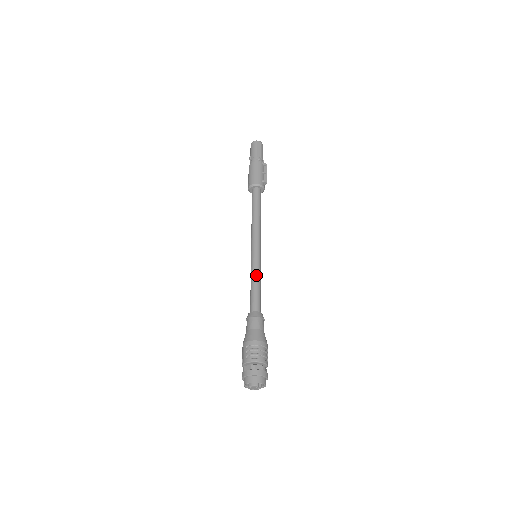
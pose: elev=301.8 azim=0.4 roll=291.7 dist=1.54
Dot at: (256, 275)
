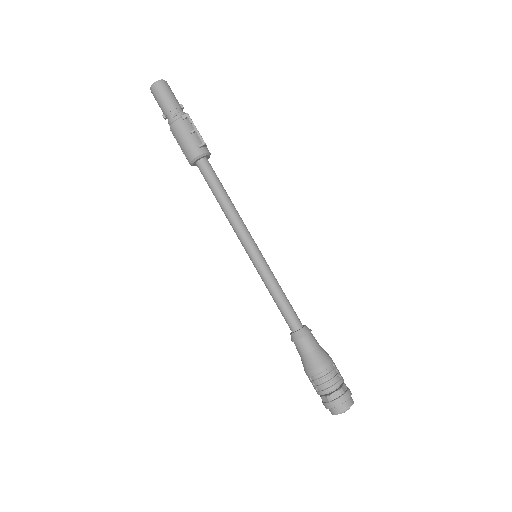
Dot at: (270, 285)
